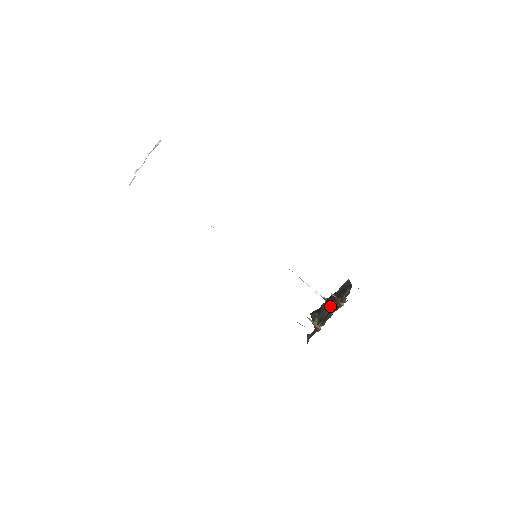
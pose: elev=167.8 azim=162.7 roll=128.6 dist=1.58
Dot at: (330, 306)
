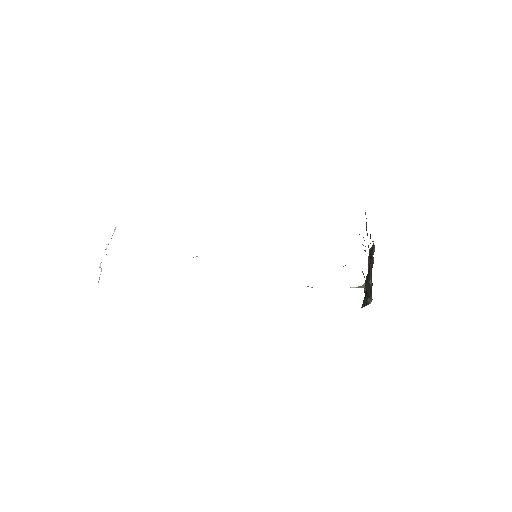
Dot at: occluded
